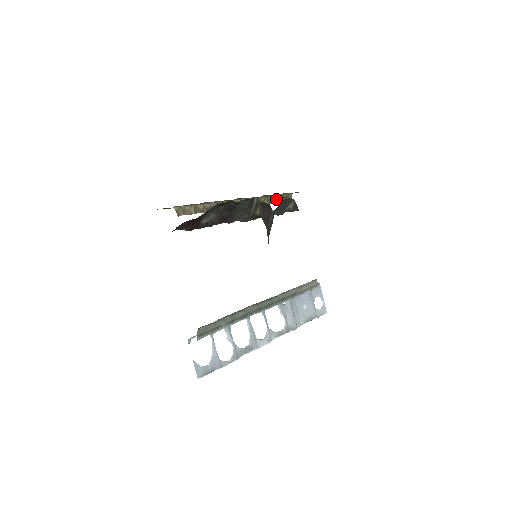
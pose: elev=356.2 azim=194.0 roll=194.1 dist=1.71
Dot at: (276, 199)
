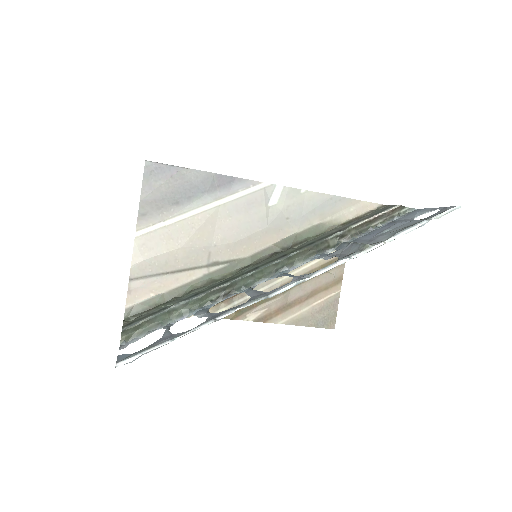
Dot at: occluded
